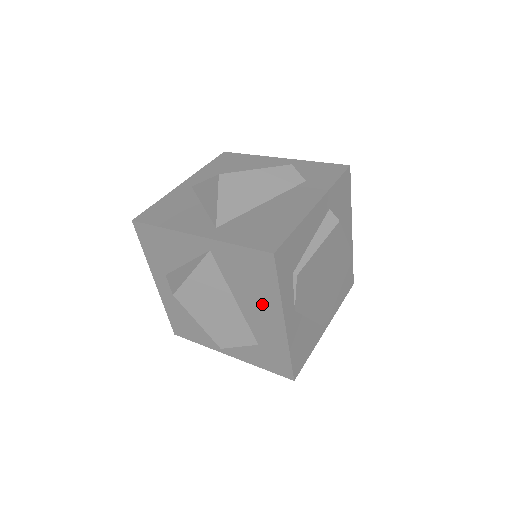
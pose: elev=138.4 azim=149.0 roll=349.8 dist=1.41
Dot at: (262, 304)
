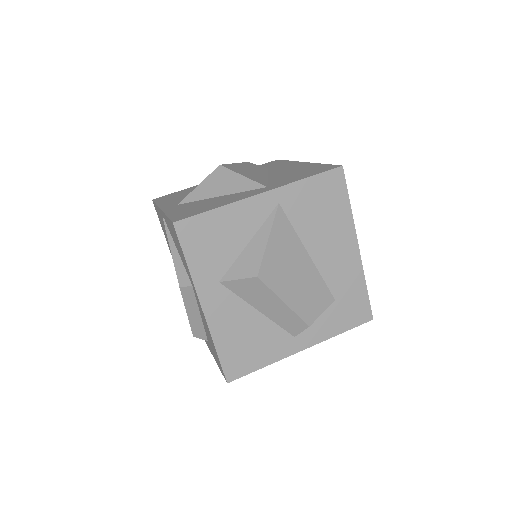
Dot at: (336, 237)
